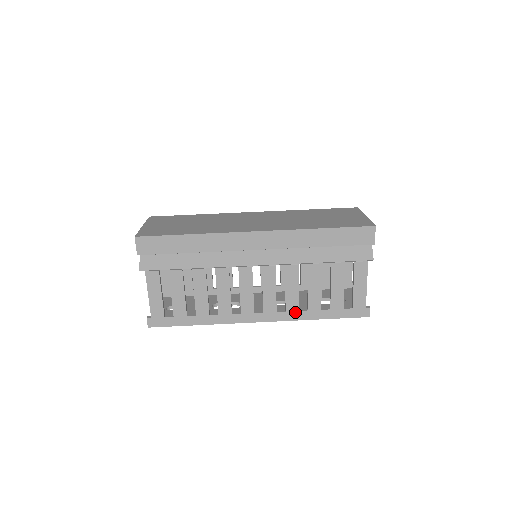
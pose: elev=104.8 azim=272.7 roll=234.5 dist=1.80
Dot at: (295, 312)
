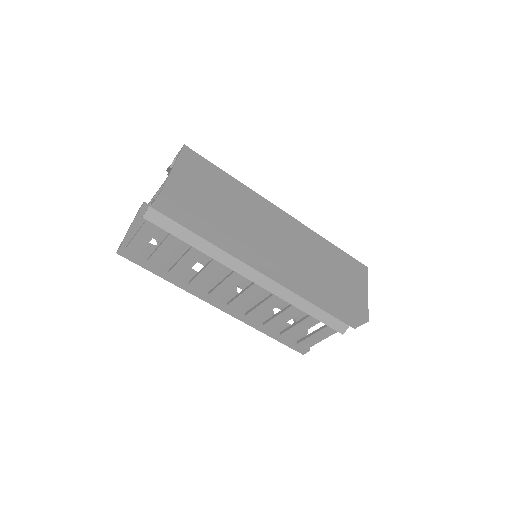
Dot at: (252, 320)
